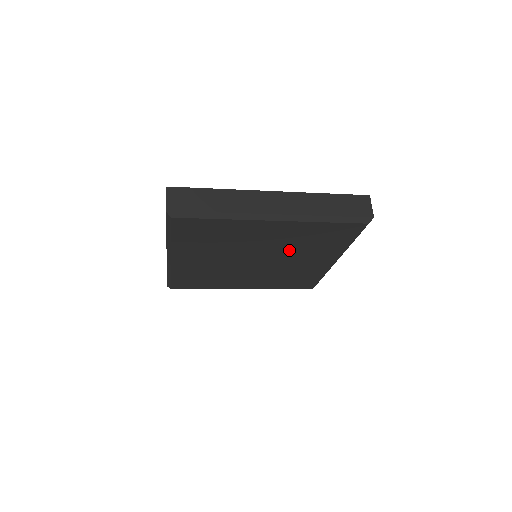
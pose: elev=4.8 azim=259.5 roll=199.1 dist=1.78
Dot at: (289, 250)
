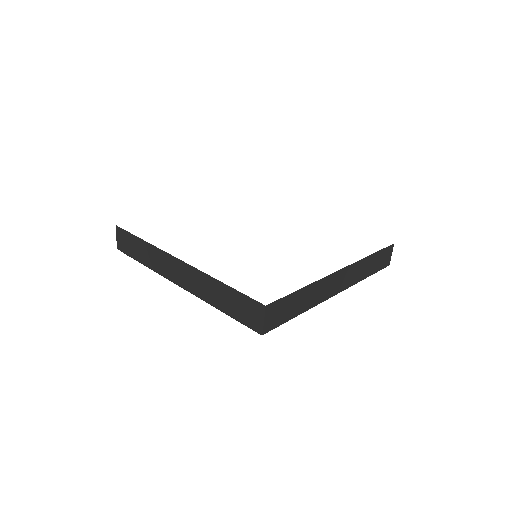
Dot at: occluded
